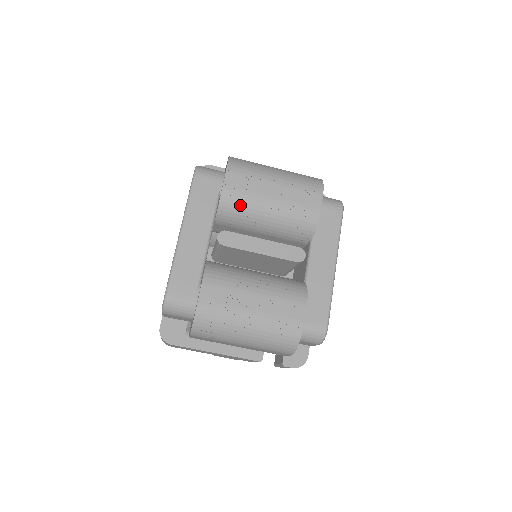
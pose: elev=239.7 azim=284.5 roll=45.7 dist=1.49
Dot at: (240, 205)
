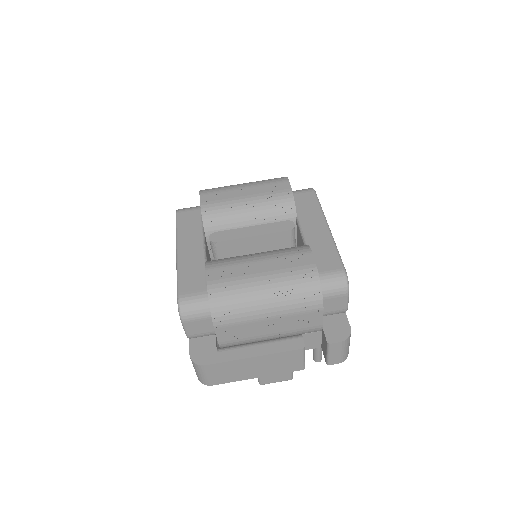
Dot at: (221, 212)
